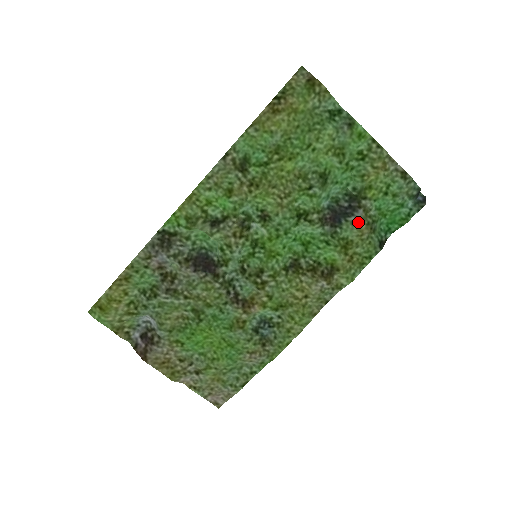
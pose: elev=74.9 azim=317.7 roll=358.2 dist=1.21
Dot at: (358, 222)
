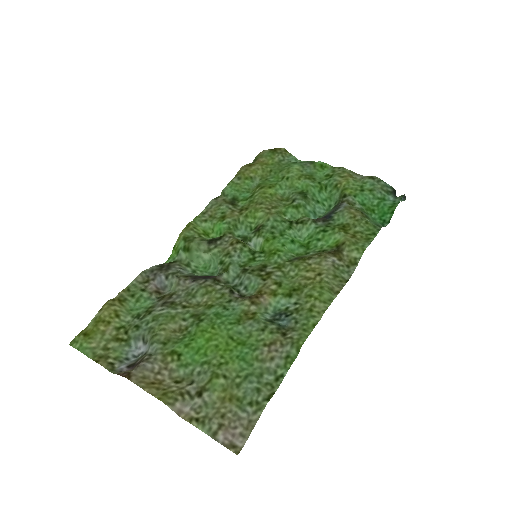
Dot at: (346, 208)
